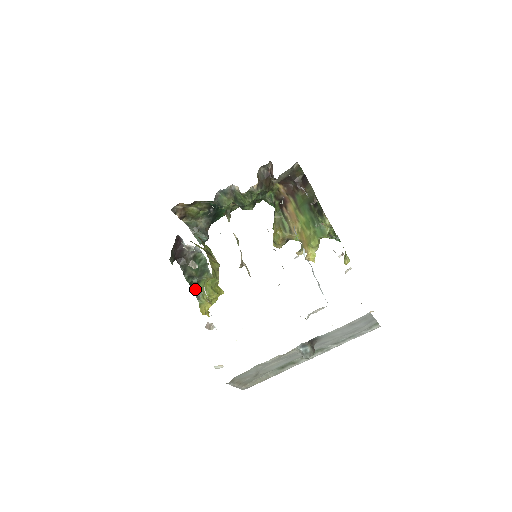
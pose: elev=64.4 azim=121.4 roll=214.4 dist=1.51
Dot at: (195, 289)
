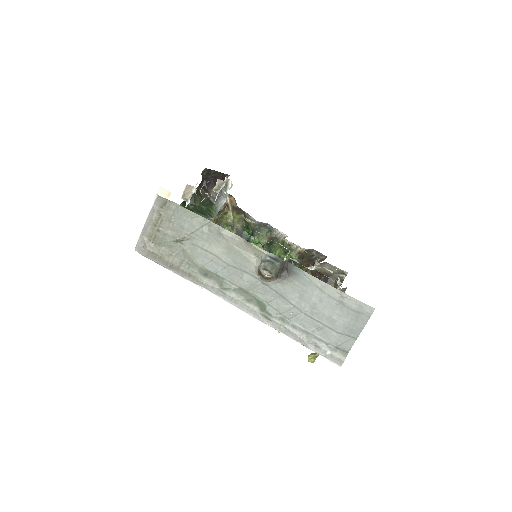
Dot at: occluded
